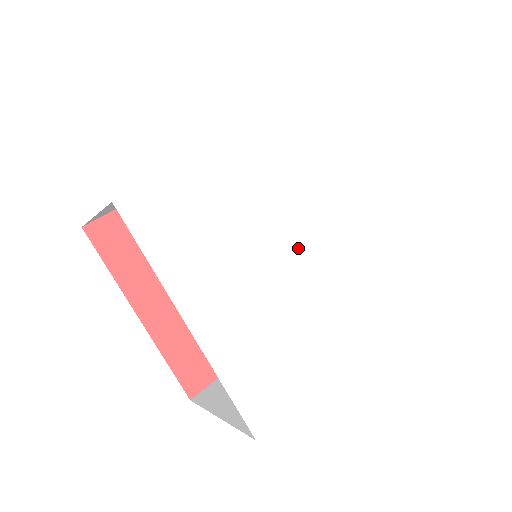
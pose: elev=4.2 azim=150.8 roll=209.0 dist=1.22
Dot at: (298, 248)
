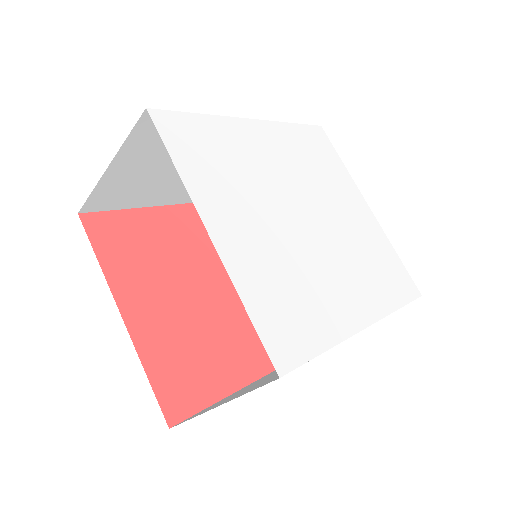
Dot at: (307, 215)
